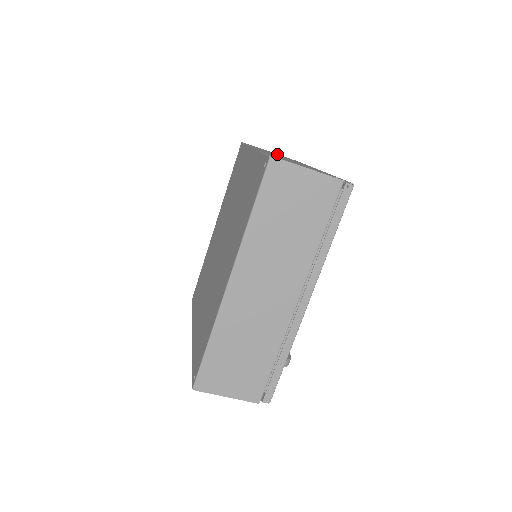
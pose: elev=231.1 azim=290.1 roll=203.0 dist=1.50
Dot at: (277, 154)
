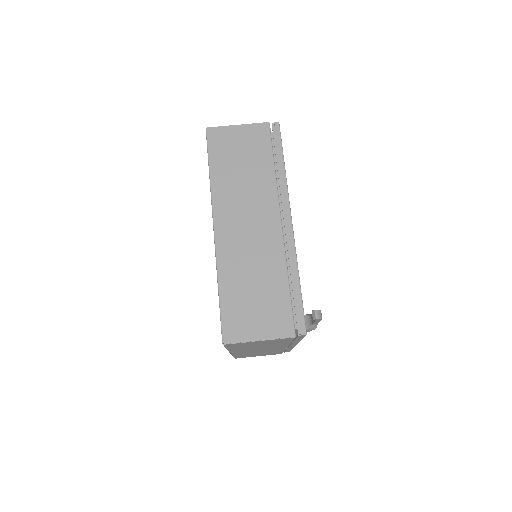
Dot at: occluded
